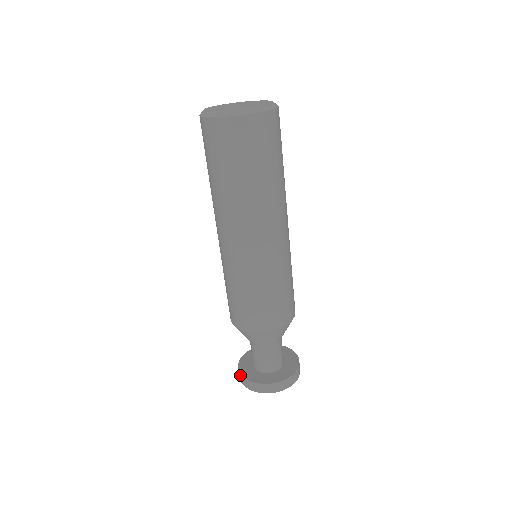
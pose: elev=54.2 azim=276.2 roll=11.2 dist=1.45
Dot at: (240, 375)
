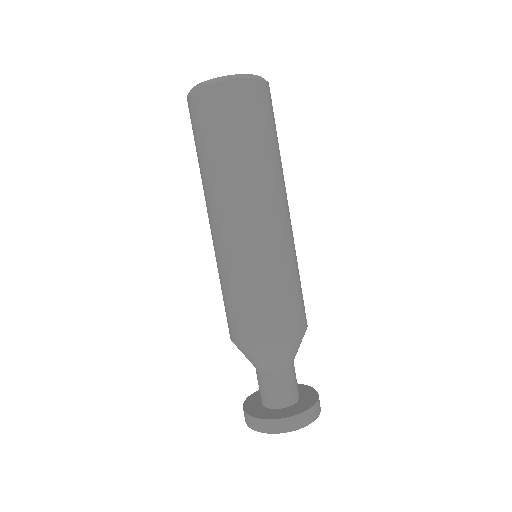
Dot at: (244, 413)
